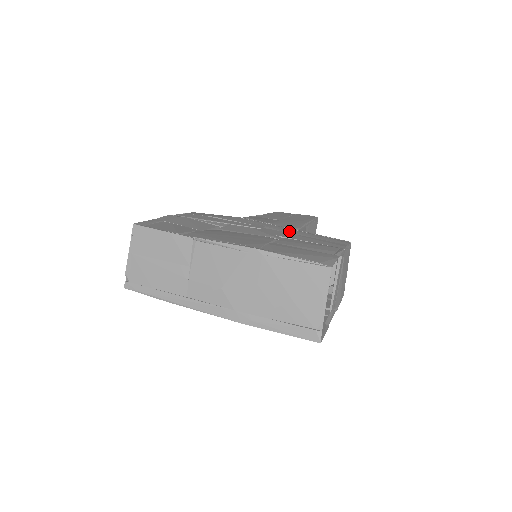
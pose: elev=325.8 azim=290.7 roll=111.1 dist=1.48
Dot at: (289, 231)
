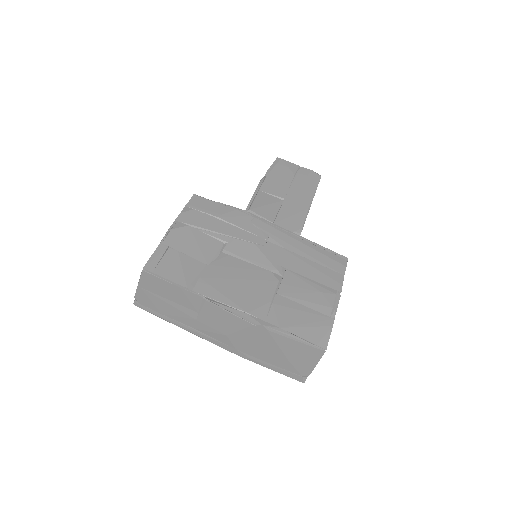
Dot at: (292, 246)
